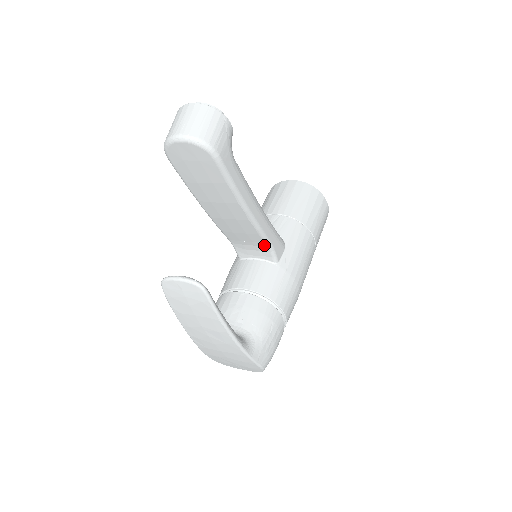
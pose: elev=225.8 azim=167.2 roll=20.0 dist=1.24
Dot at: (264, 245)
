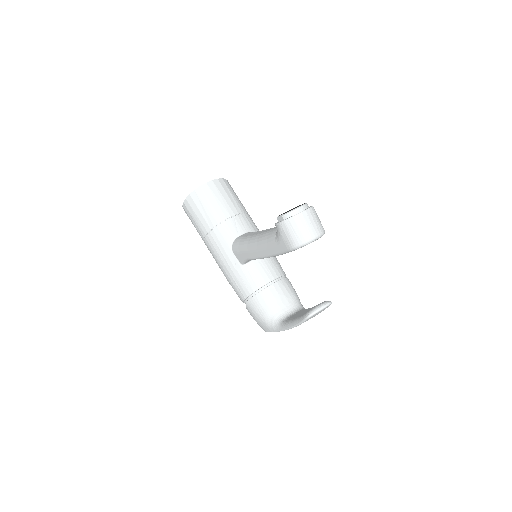
Dot at: occluded
